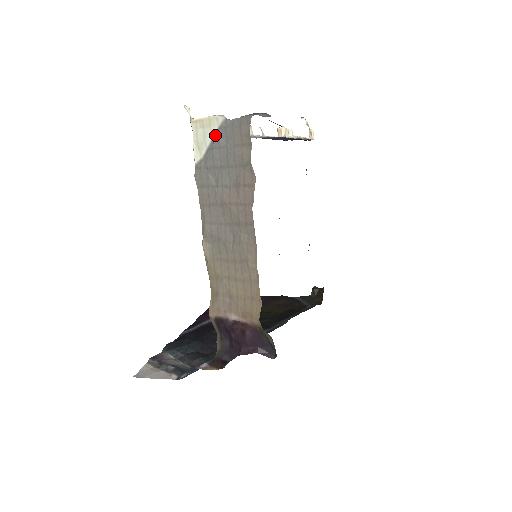
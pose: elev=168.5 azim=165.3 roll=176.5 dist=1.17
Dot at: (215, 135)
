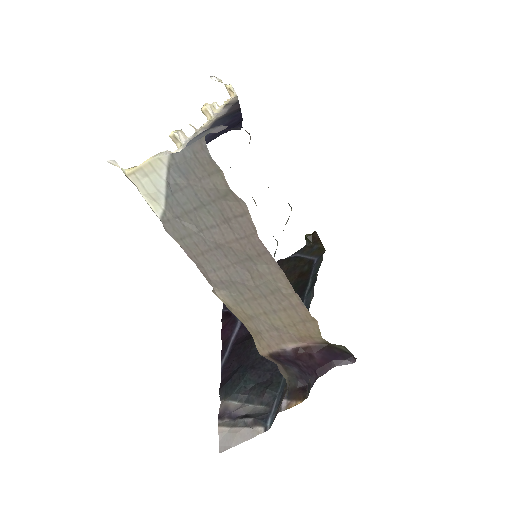
Dot at: (167, 178)
